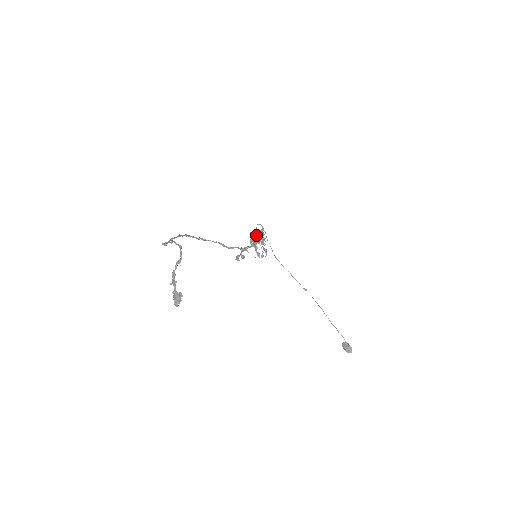
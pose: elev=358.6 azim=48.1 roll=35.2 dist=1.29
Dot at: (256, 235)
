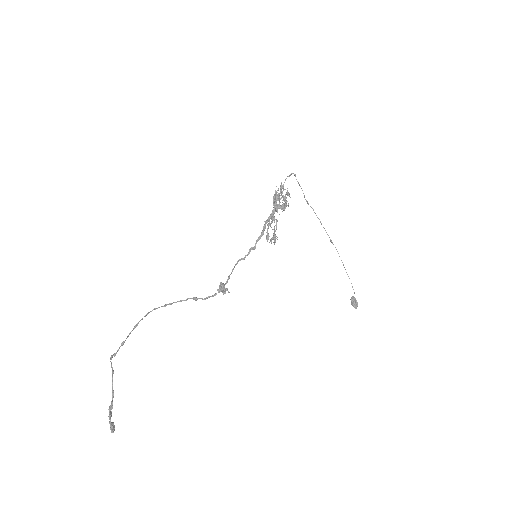
Dot at: (281, 193)
